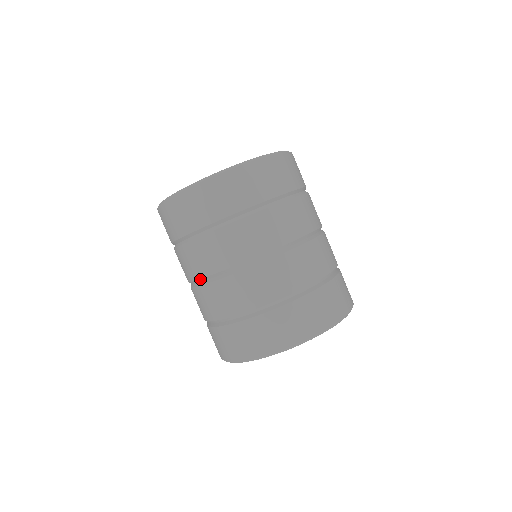
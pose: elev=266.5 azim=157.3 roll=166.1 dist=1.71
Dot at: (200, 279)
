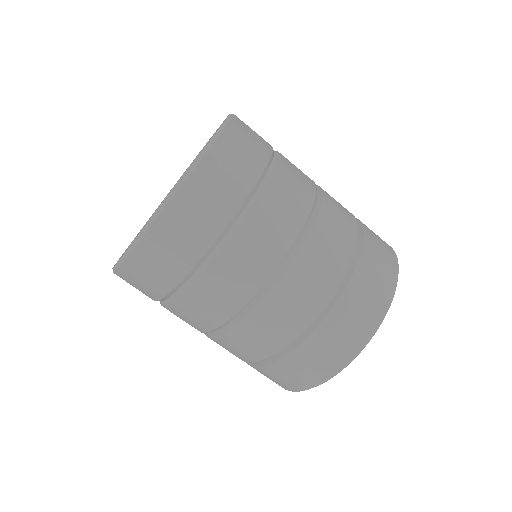
Dot at: occluded
